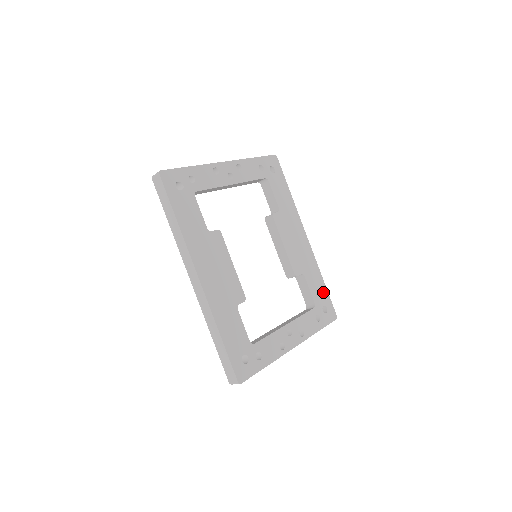
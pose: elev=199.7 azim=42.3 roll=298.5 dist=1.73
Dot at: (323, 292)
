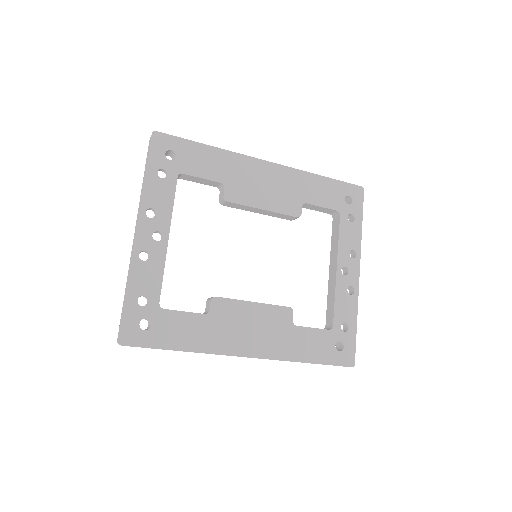
Dot at: (332, 187)
